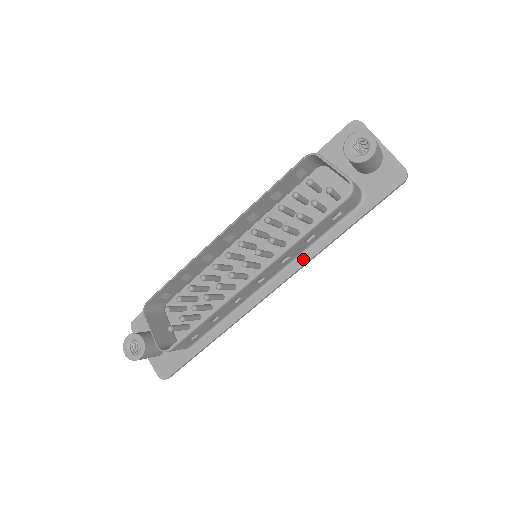
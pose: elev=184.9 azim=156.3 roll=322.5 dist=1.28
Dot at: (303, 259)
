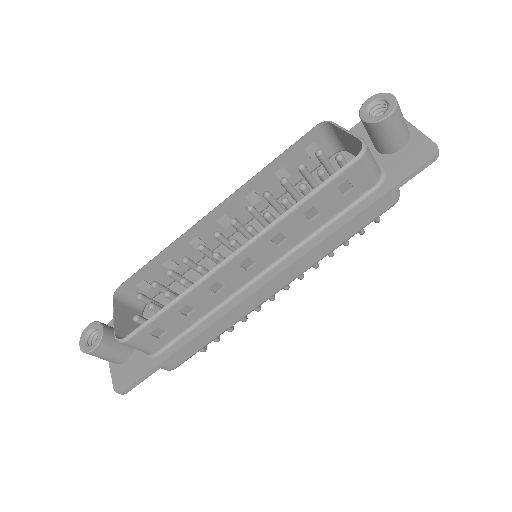
Dot at: (305, 248)
